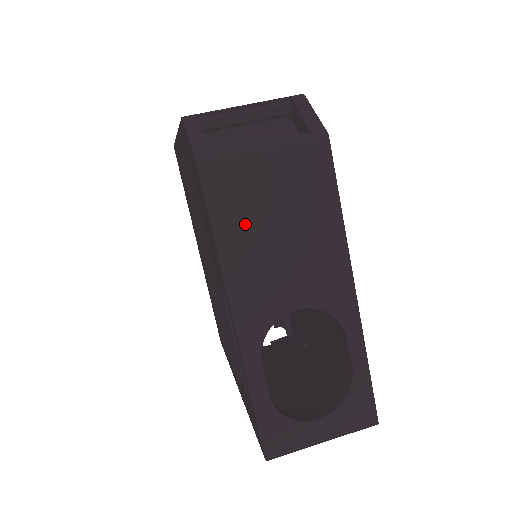
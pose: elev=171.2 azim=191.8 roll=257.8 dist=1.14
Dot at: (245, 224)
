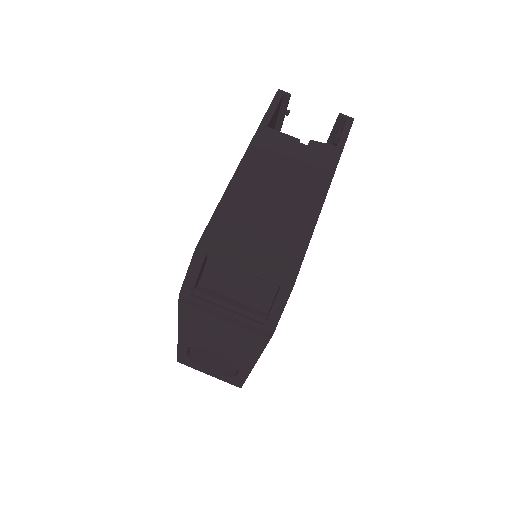
Dot at: (199, 323)
